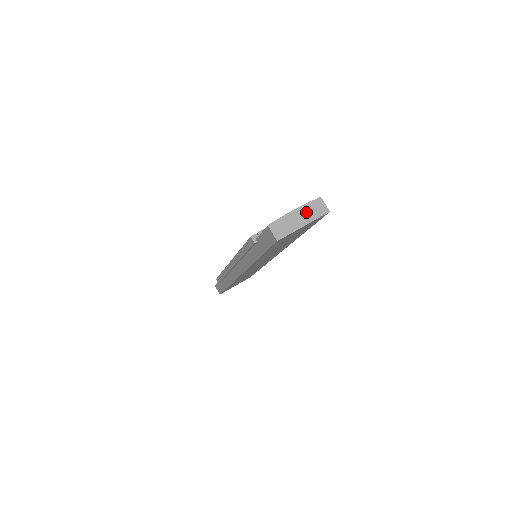
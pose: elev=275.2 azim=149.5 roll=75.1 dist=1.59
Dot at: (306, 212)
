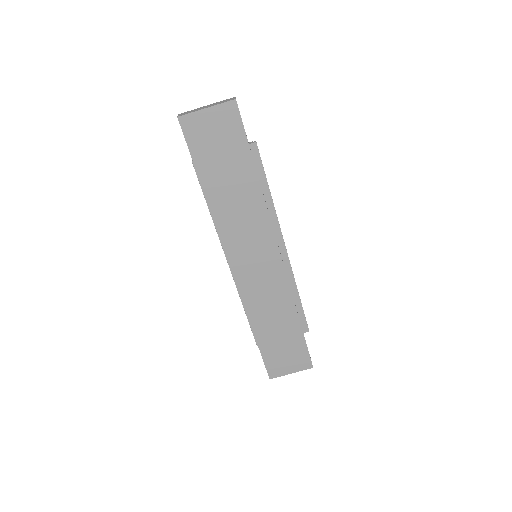
Dot at: (215, 104)
